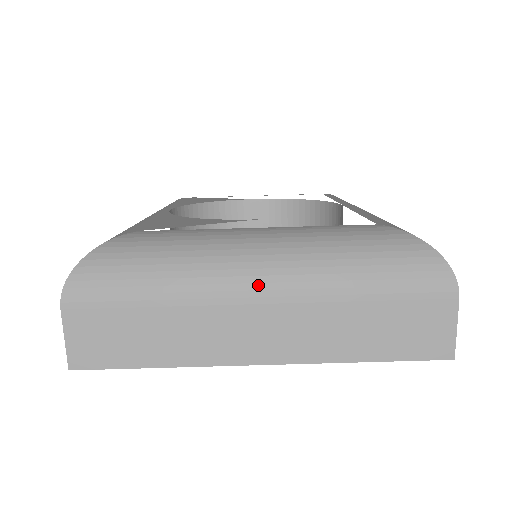
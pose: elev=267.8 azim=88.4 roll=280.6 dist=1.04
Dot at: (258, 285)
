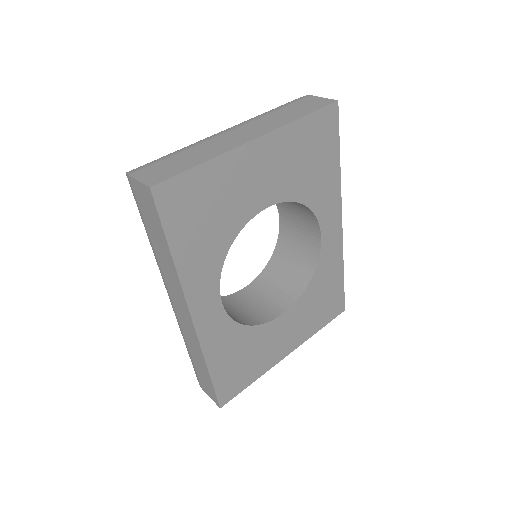
Dot at: (225, 130)
